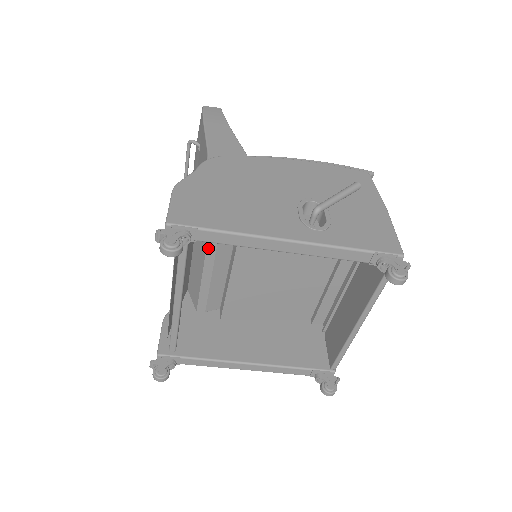
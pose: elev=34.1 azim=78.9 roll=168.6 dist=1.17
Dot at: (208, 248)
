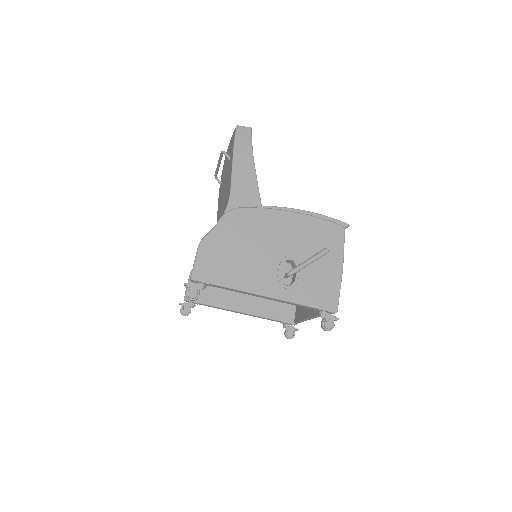
Dot at: occluded
